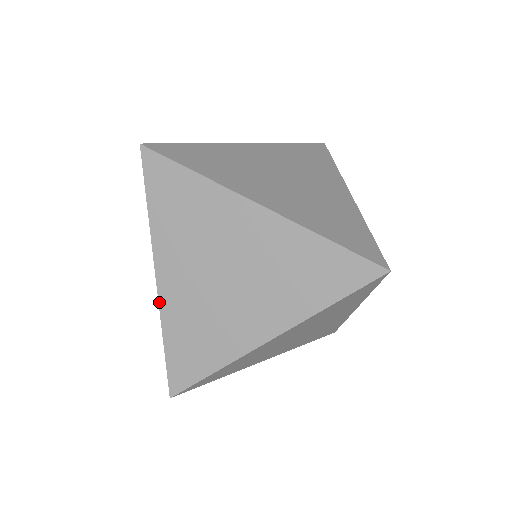
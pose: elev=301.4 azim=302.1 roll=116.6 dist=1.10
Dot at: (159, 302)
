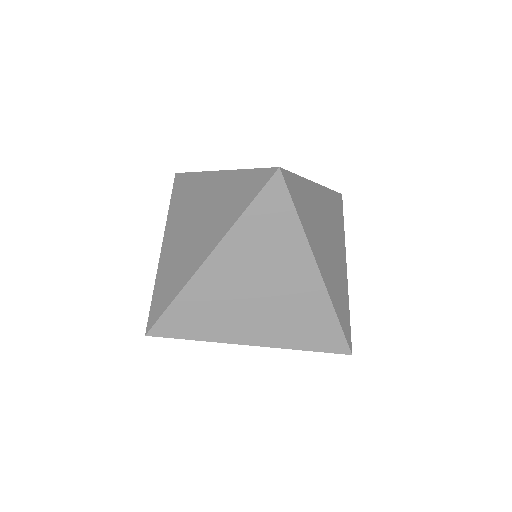
Dot at: (229, 170)
